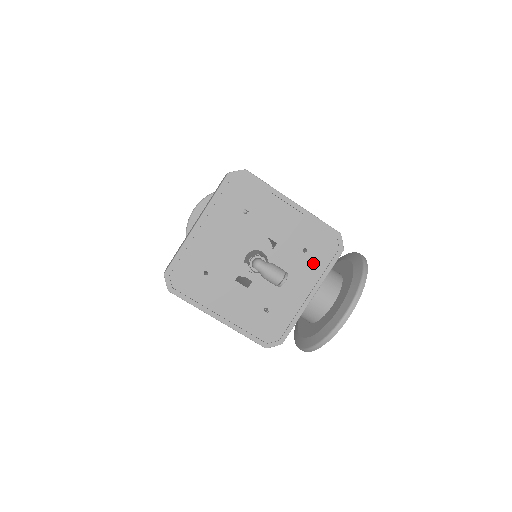
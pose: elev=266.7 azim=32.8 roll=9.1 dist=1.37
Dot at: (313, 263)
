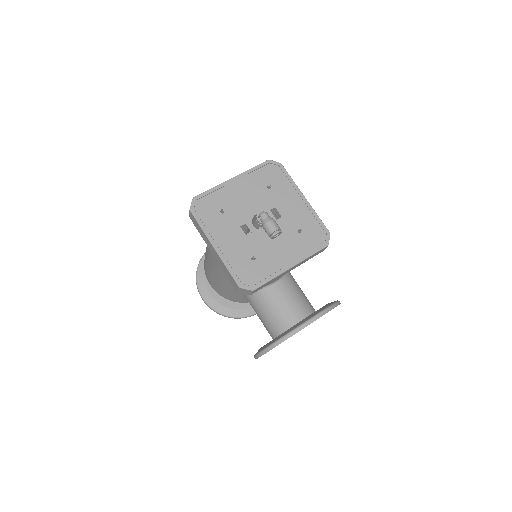
Dot at: (302, 243)
